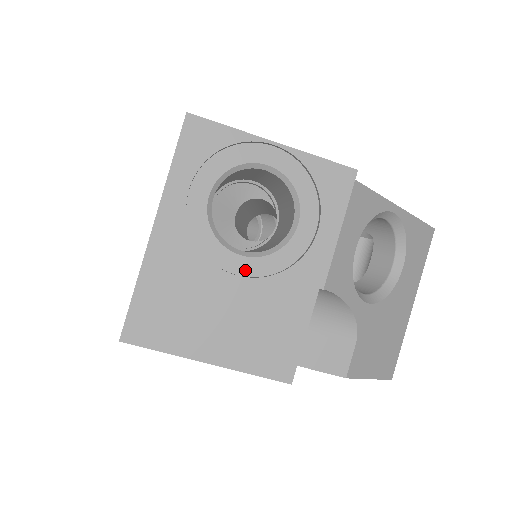
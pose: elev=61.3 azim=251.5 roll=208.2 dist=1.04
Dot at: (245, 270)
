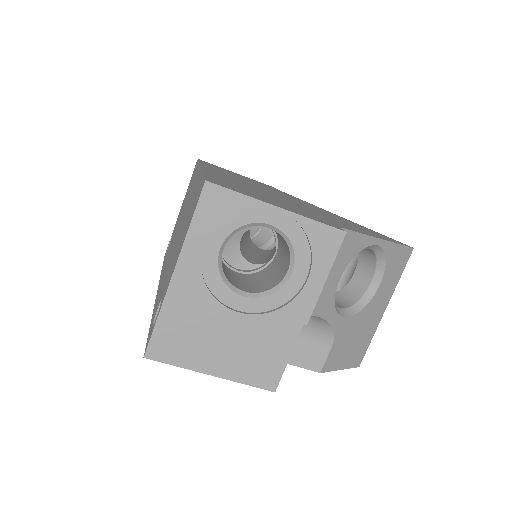
Dot at: (246, 307)
